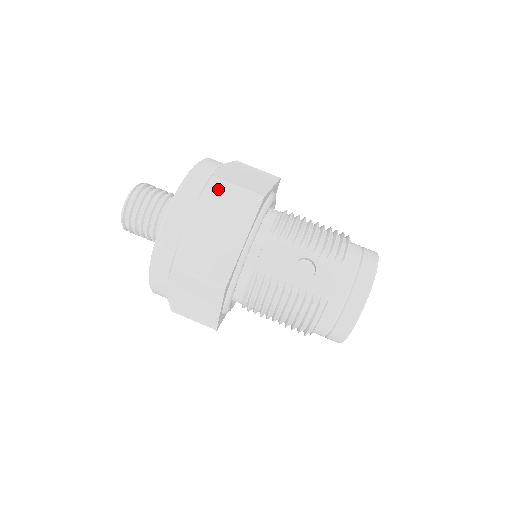
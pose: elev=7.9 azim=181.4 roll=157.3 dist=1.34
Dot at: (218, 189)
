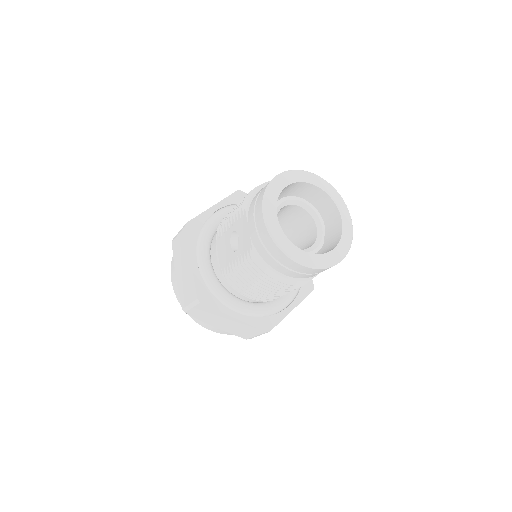
Dot at: (175, 244)
